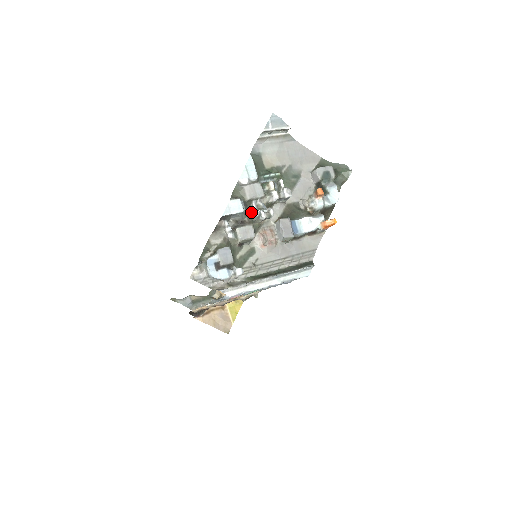
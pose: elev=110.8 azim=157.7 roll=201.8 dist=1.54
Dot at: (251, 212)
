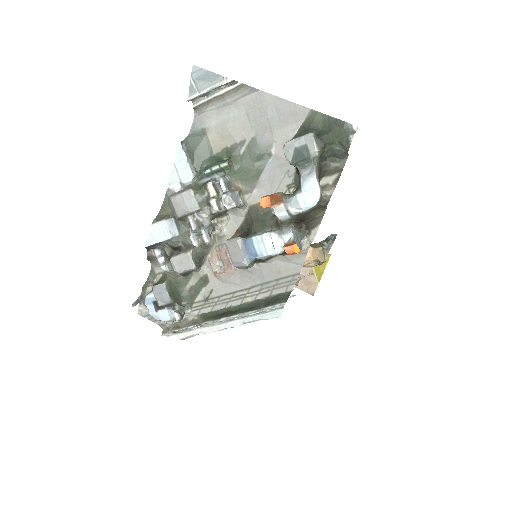
Dot at: (188, 233)
